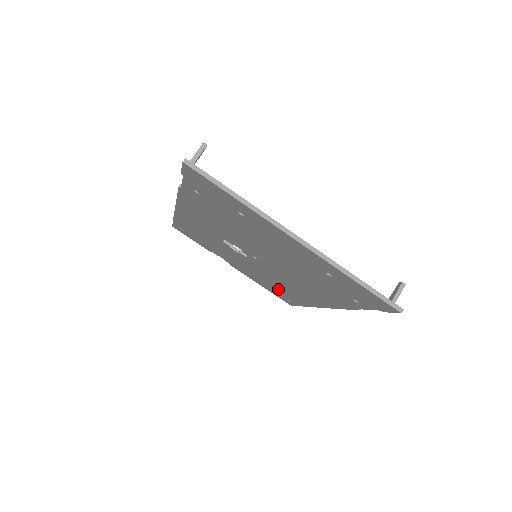
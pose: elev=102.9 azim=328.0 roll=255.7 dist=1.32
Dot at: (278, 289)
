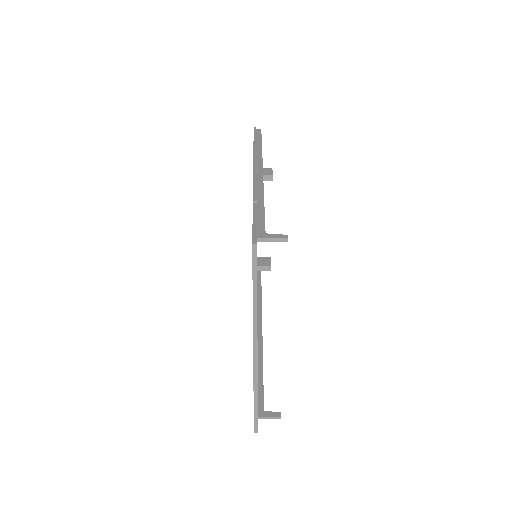
Dot at: occluded
